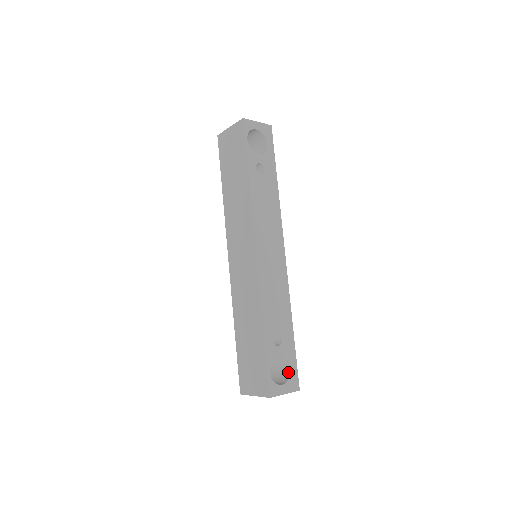
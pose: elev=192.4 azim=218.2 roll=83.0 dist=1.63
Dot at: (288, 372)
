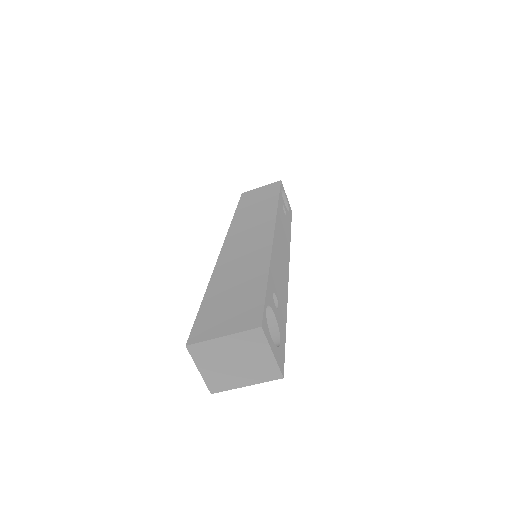
Dot at: occluded
